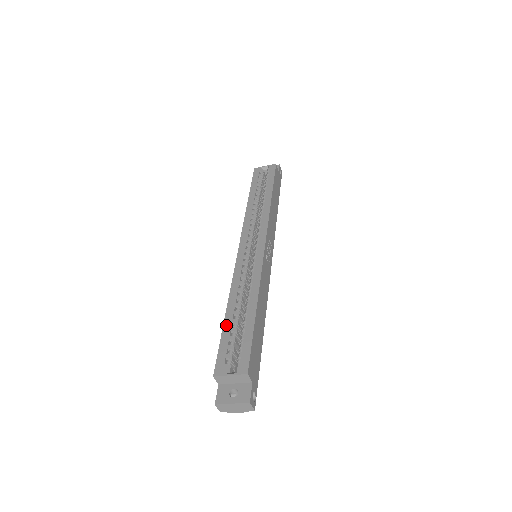
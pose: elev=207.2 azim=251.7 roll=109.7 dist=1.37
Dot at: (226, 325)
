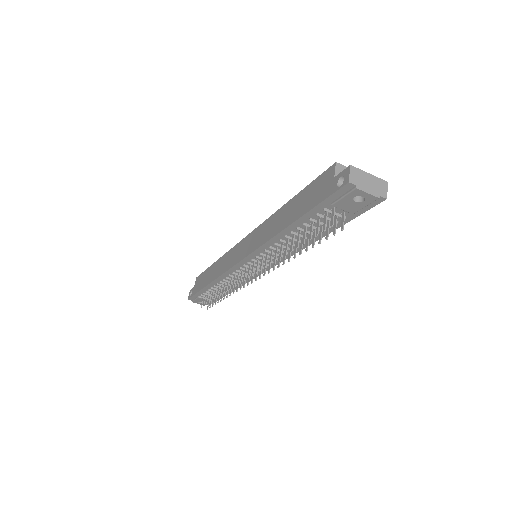
Dot at: occluded
